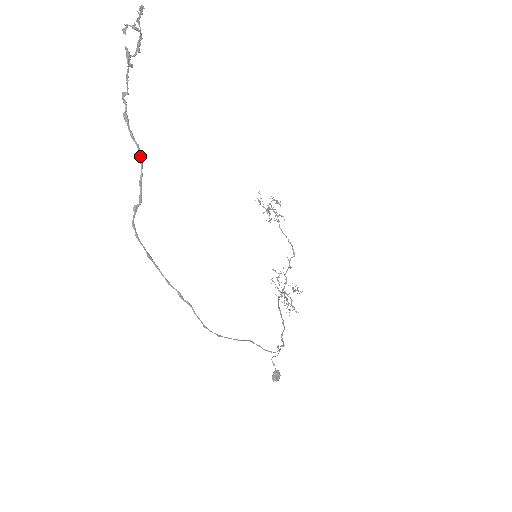
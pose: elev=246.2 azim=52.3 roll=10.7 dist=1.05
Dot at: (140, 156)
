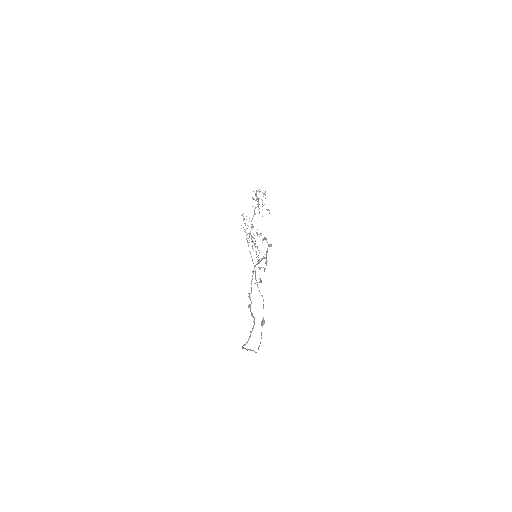
Dot at: (254, 322)
